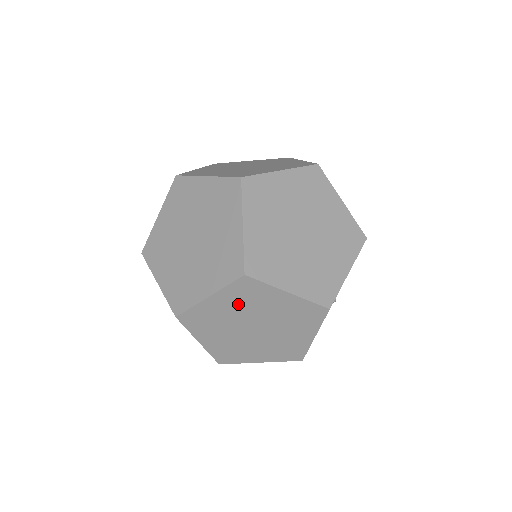
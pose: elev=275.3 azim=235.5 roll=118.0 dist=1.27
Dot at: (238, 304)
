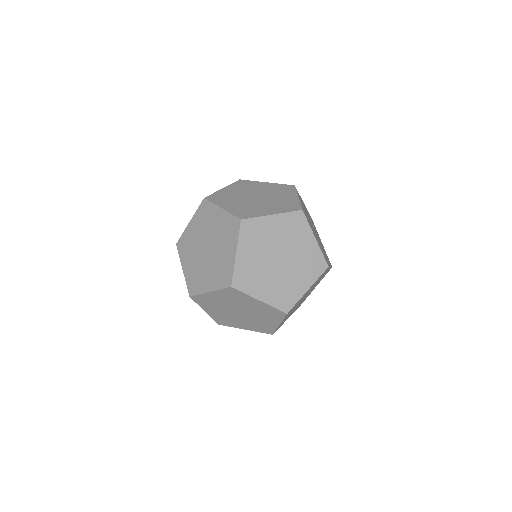
Dot at: occluded
